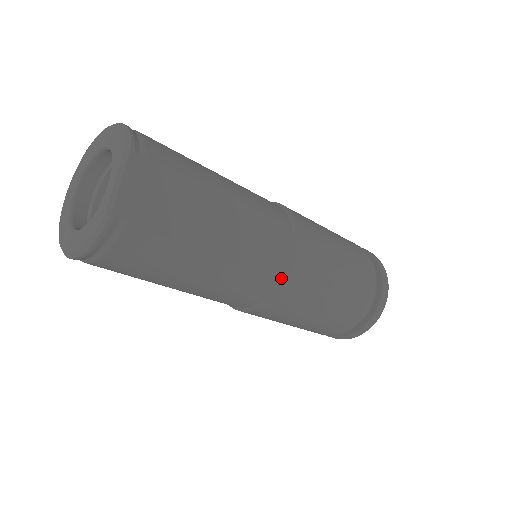
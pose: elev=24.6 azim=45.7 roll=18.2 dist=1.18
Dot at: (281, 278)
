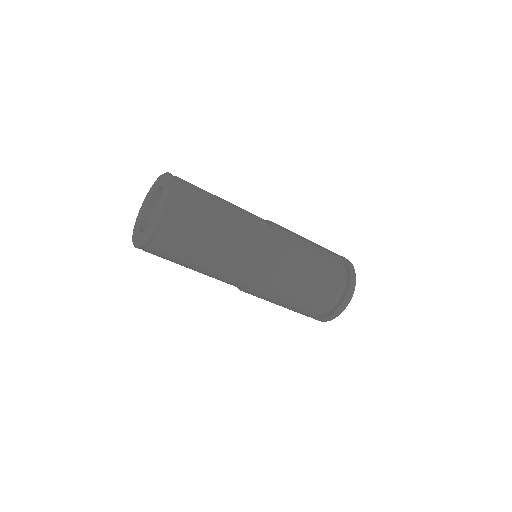
Dot at: (273, 248)
